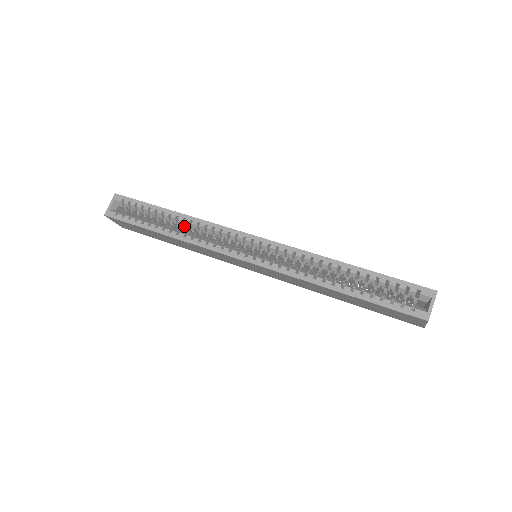
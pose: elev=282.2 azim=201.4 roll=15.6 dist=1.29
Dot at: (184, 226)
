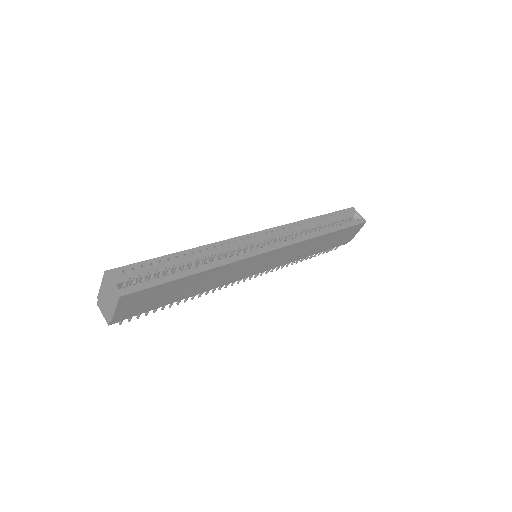
Dot at: (199, 261)
